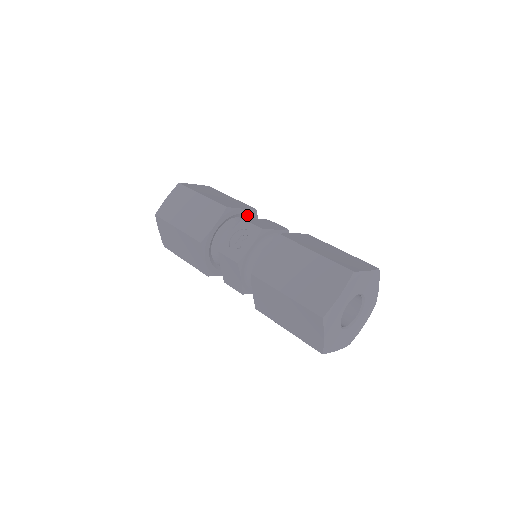
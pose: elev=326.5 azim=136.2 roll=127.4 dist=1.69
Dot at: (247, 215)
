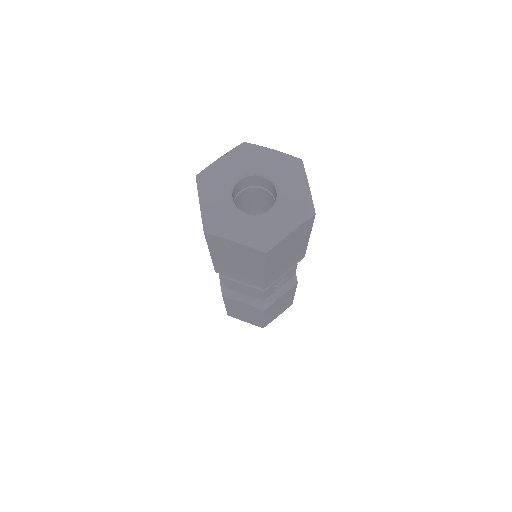
Dot at: occluded
